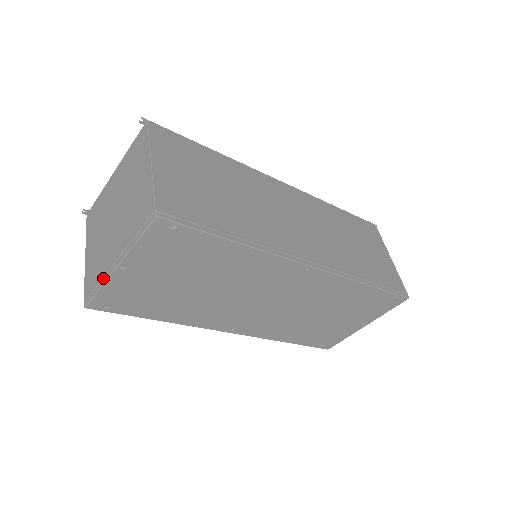
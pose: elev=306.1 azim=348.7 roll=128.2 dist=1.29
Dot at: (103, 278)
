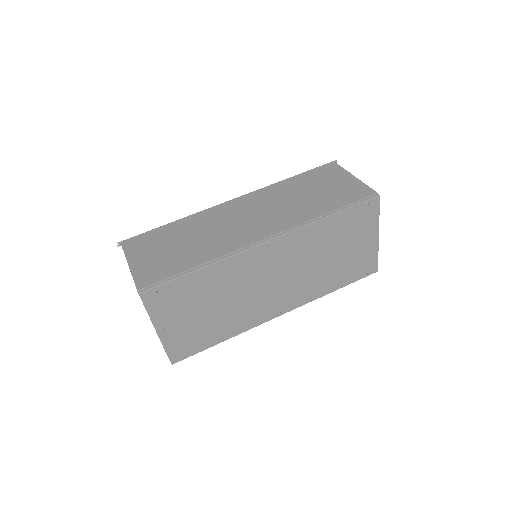
Dot at: (161, 342)
